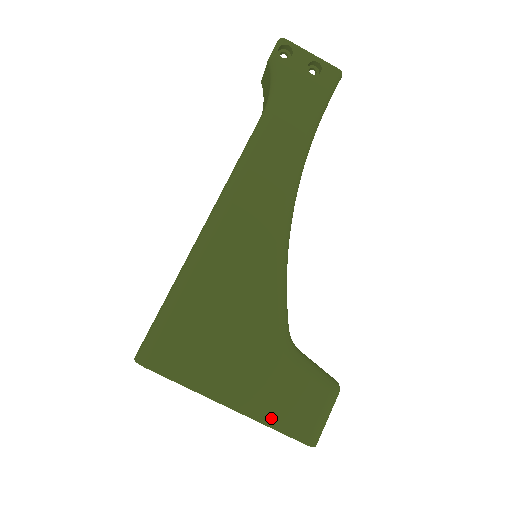
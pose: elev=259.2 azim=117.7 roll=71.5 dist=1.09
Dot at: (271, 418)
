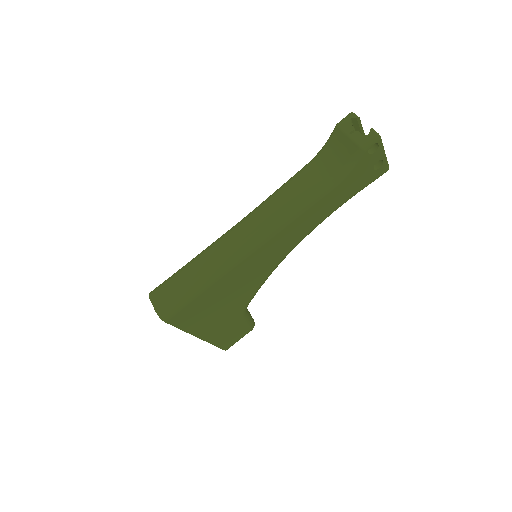
Dot at: (216, 342)
